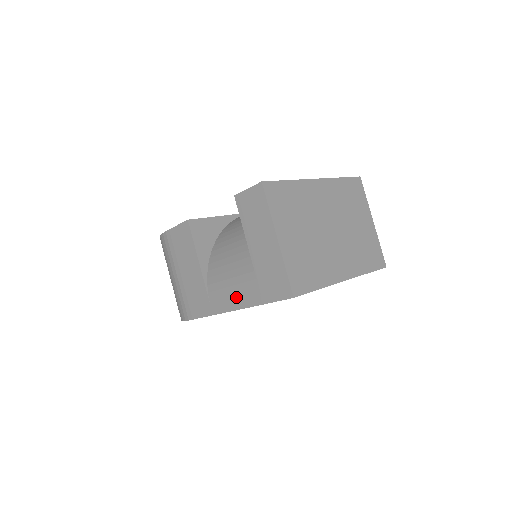
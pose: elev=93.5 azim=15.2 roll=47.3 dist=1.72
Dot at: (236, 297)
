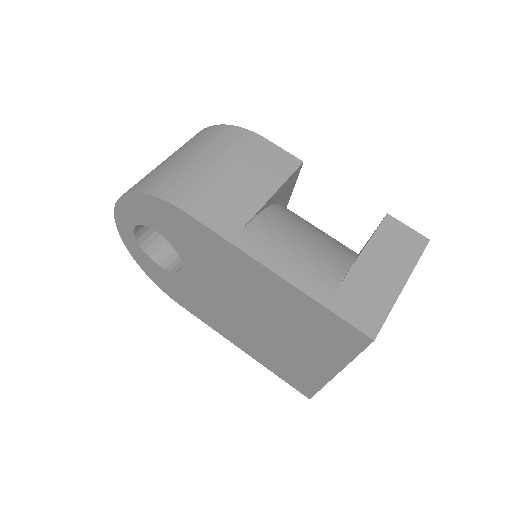
Dot at: (291, 265)
